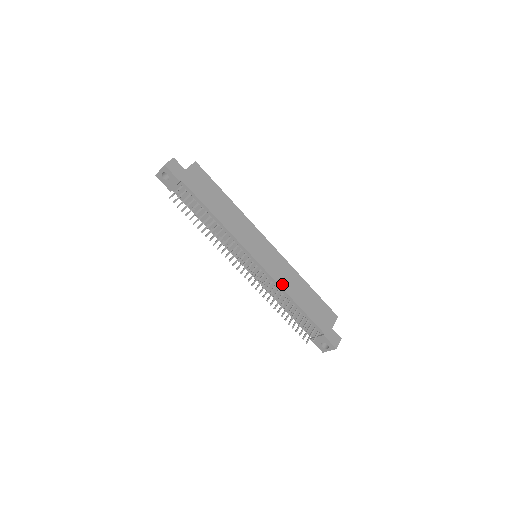
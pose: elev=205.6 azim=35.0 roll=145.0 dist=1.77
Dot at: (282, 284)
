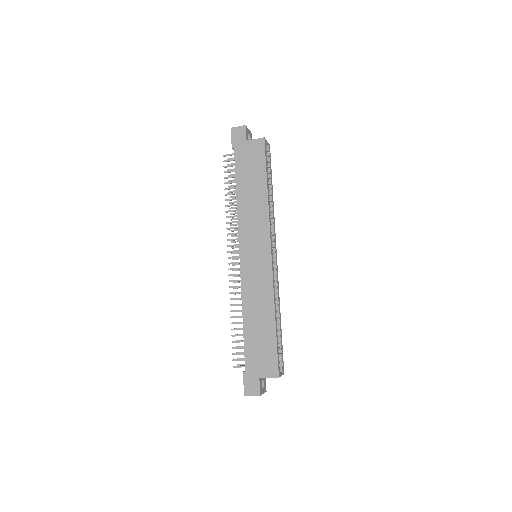
Dot at: (245, 295)
